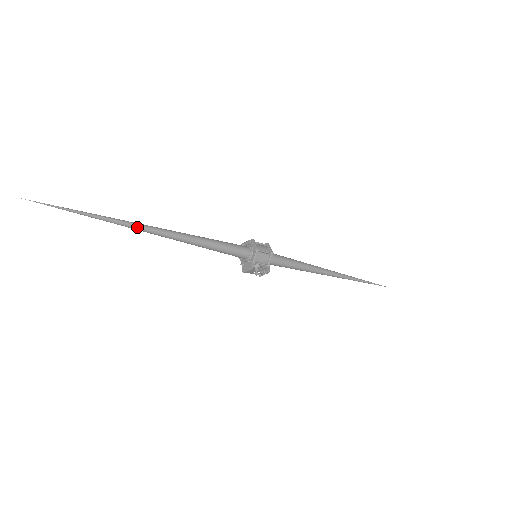
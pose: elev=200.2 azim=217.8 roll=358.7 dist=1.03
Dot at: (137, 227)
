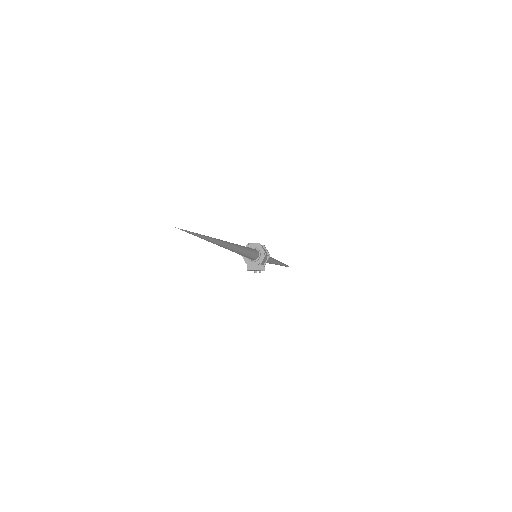
Dot at: (220, 244)
